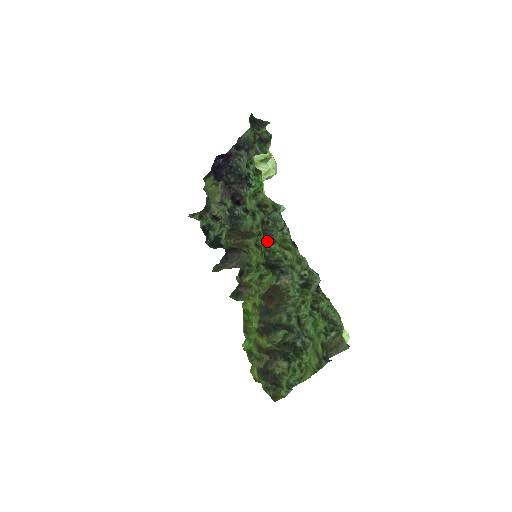
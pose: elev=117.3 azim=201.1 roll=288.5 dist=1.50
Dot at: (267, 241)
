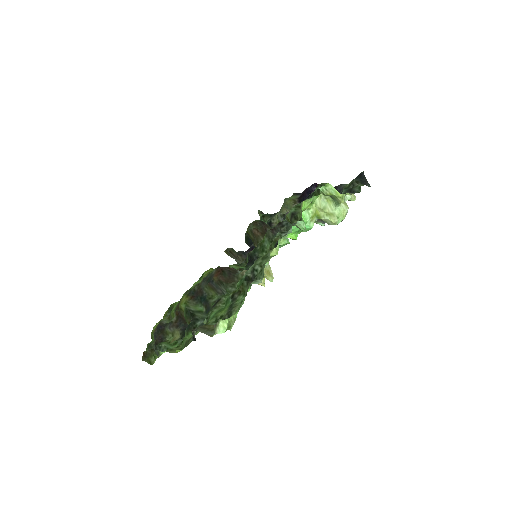
Dot at: (267, 235)
